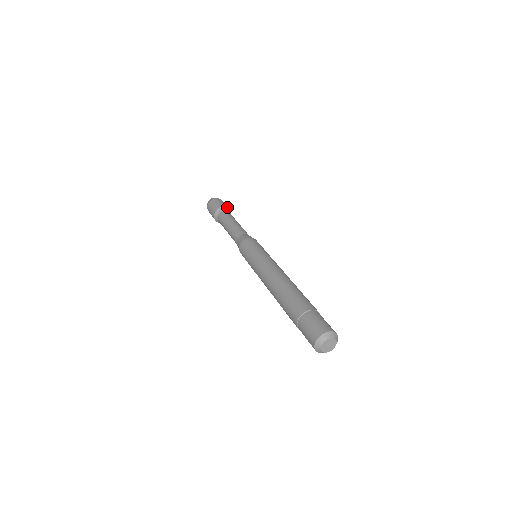
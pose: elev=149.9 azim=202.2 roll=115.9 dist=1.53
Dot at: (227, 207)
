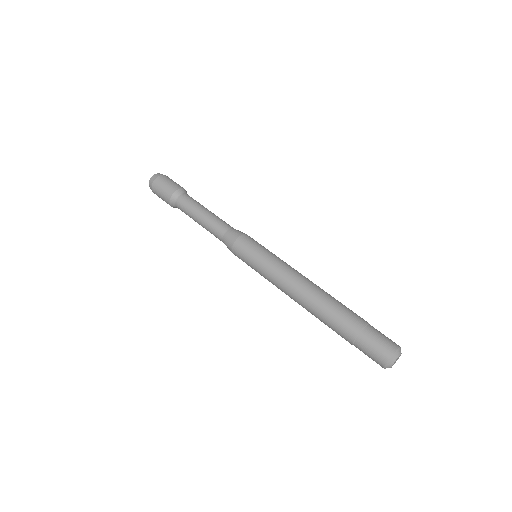
Dot at: occluded
